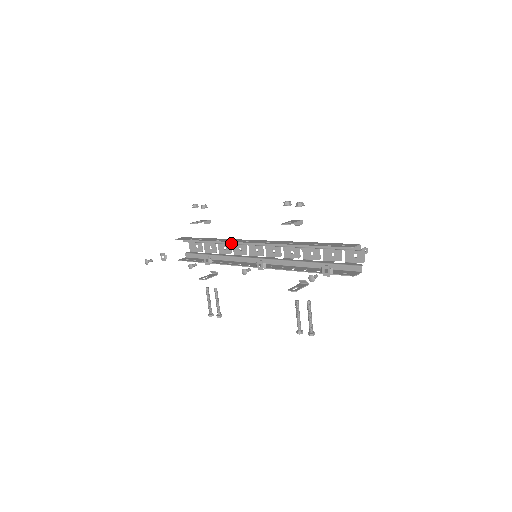
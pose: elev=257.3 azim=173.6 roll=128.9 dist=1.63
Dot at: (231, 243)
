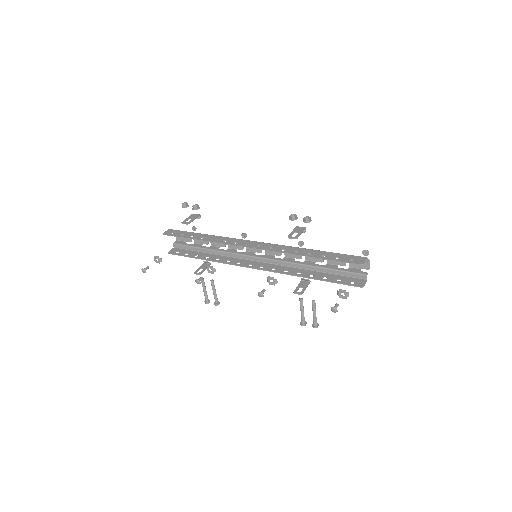
Dot at: occluded
